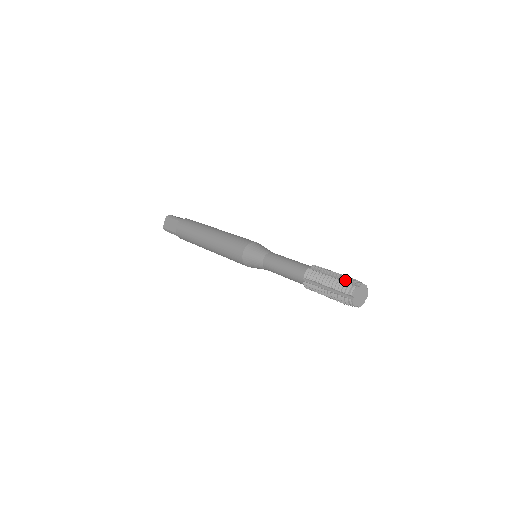
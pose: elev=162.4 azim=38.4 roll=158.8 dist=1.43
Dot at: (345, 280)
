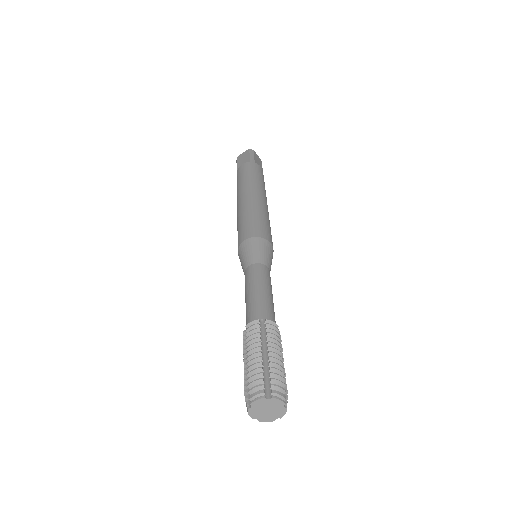
Dot at: (249, 380)
